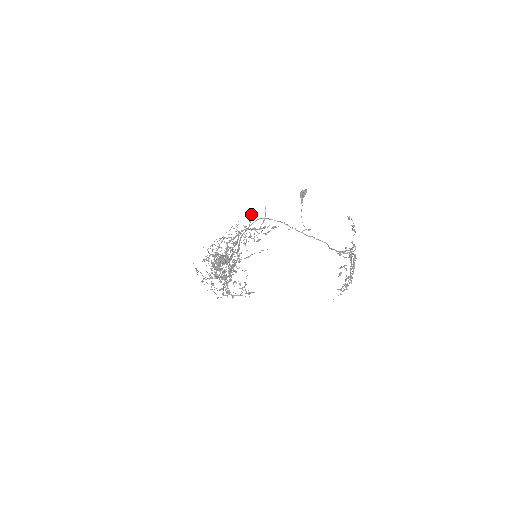
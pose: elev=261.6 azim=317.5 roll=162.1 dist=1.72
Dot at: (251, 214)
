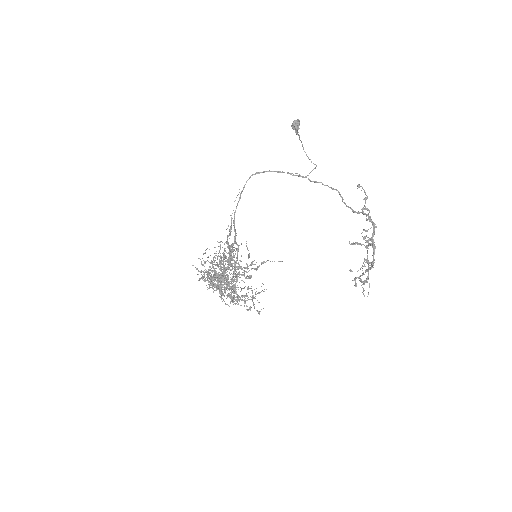
Dot at: (231, 250)
